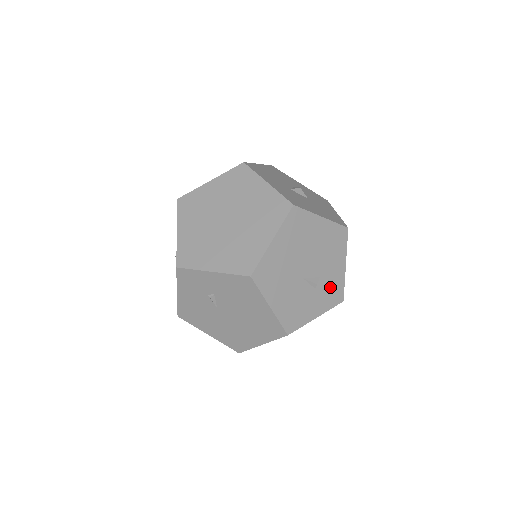
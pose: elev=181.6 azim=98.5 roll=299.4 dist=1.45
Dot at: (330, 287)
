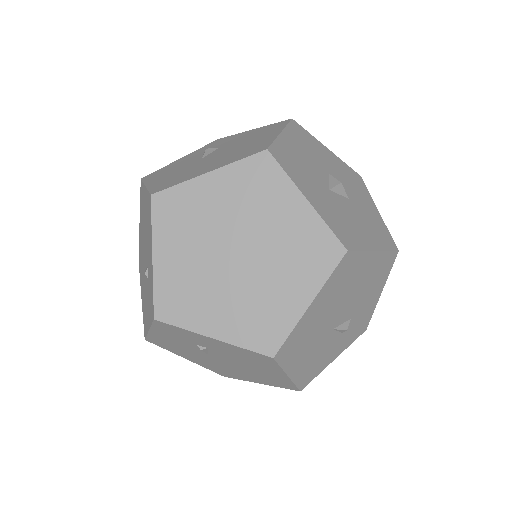
Dot at: (358, 323)
